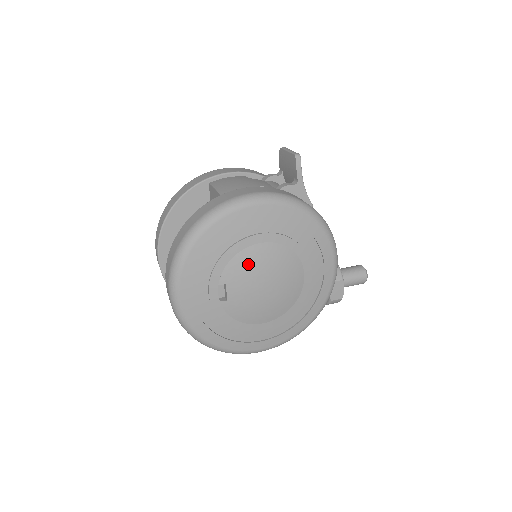
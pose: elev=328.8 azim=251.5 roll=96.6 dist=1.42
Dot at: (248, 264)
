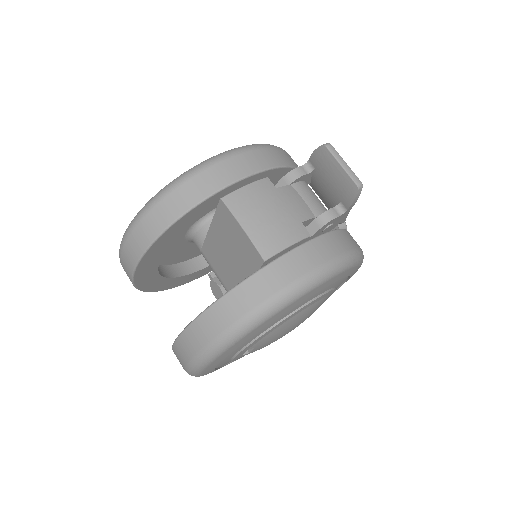
Dot at: (285, 328)
